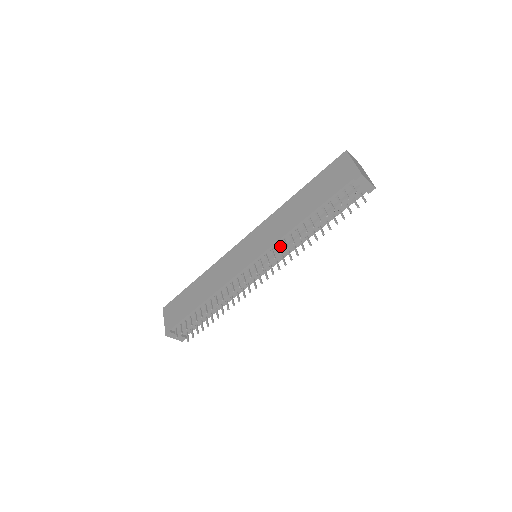
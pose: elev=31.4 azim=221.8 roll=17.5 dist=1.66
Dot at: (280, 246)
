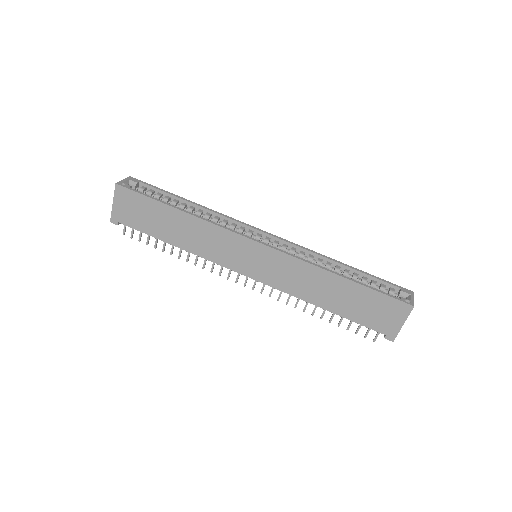
Dot at: occluded
